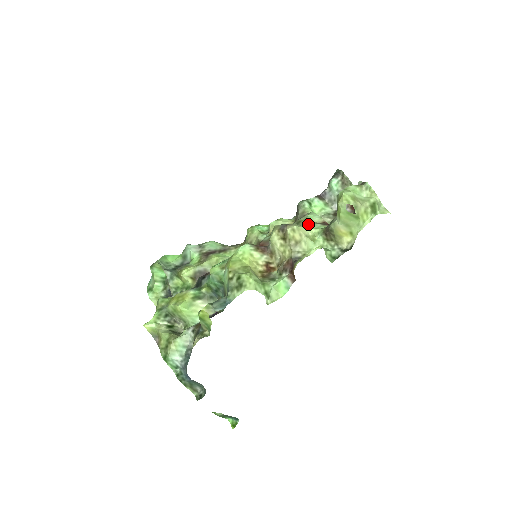
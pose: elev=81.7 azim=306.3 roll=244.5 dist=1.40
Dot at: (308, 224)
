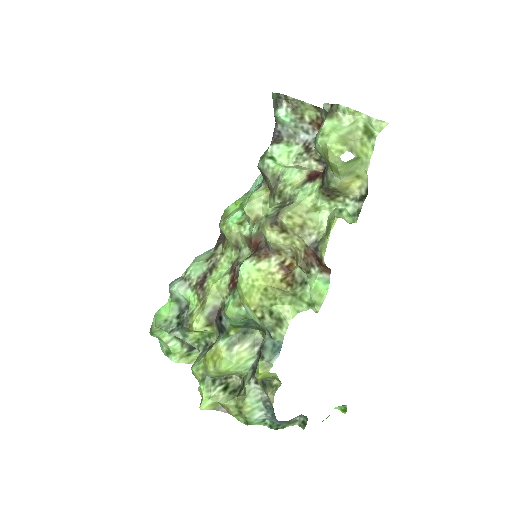
Dot at: (295, 192)
